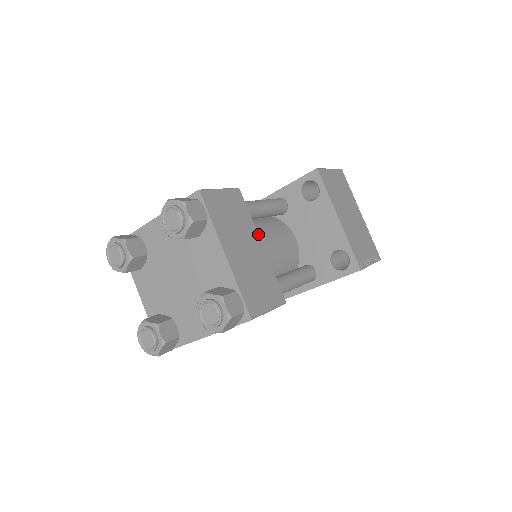
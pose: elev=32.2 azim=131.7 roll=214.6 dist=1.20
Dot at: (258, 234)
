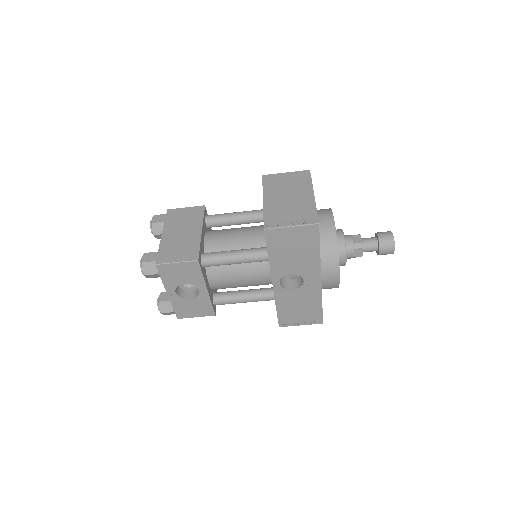
Dot at: (223, 231)
